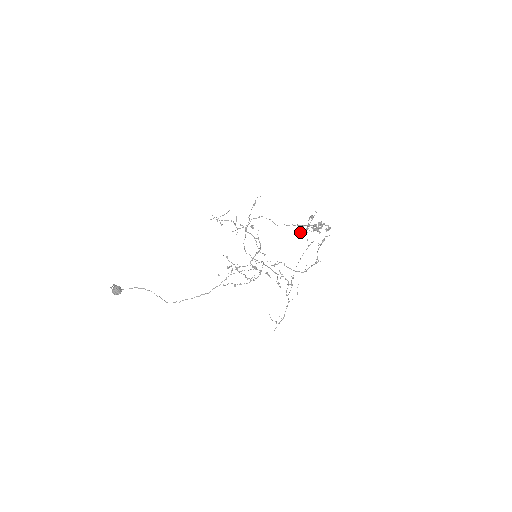
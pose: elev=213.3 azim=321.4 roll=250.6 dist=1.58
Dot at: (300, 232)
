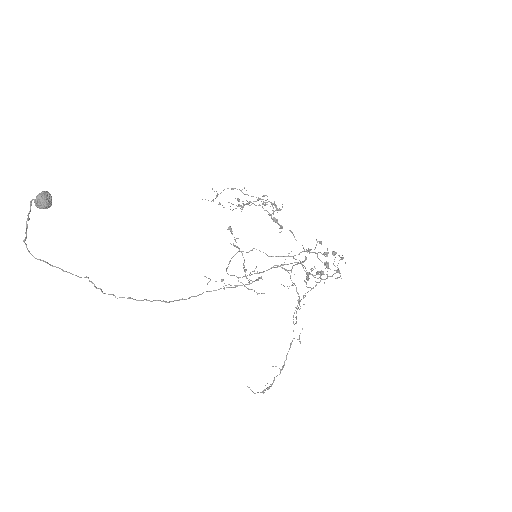
Dot at: (311, 249)
